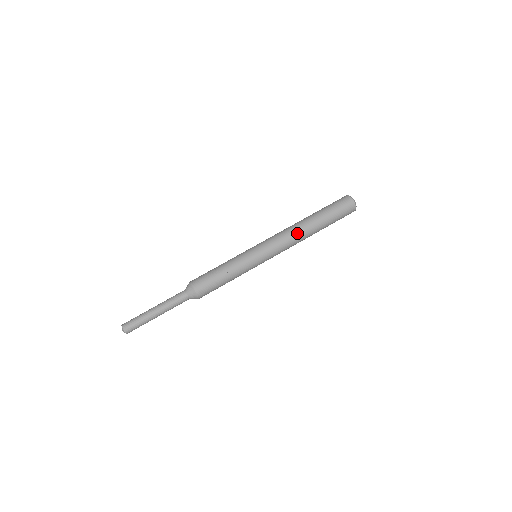
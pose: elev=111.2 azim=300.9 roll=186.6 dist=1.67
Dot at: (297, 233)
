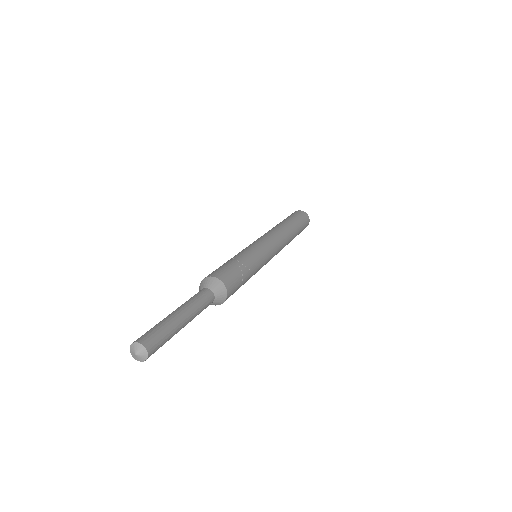
Dot at: (286, 235)
